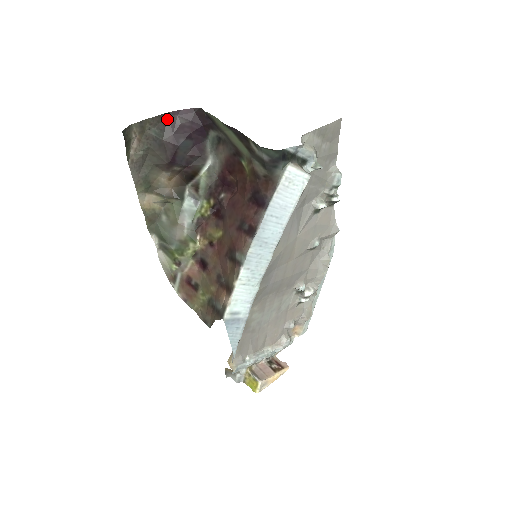
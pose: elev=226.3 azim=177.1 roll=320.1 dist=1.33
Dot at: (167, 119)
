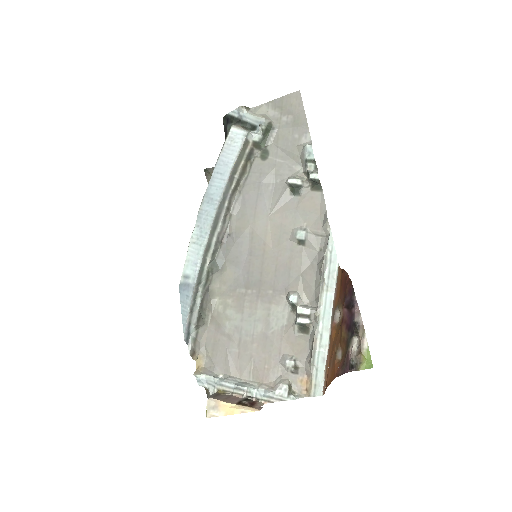
Dot at: occluded
